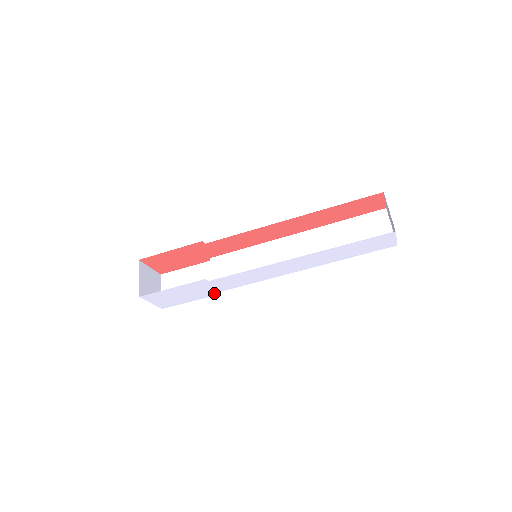
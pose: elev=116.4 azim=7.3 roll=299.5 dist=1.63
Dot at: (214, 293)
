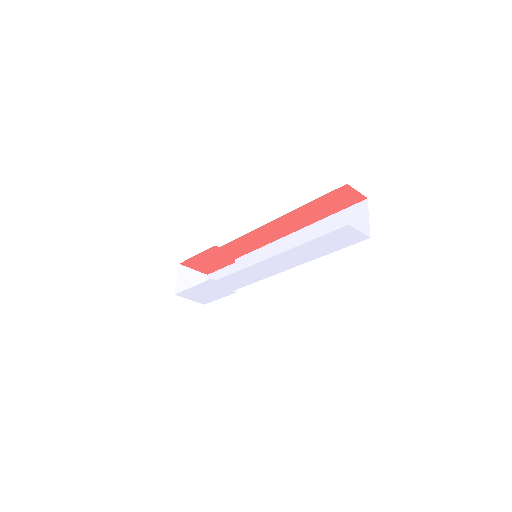
Dot at: occluded
